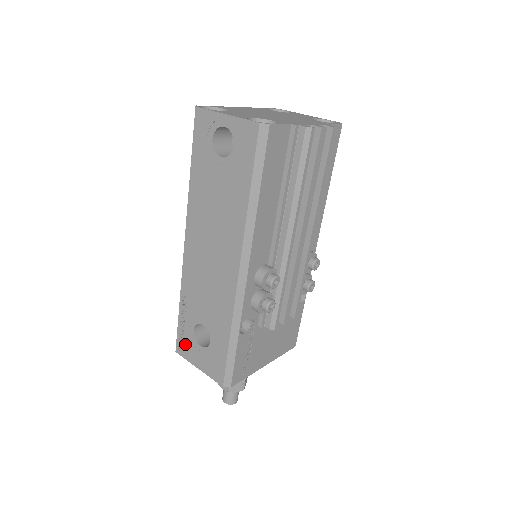
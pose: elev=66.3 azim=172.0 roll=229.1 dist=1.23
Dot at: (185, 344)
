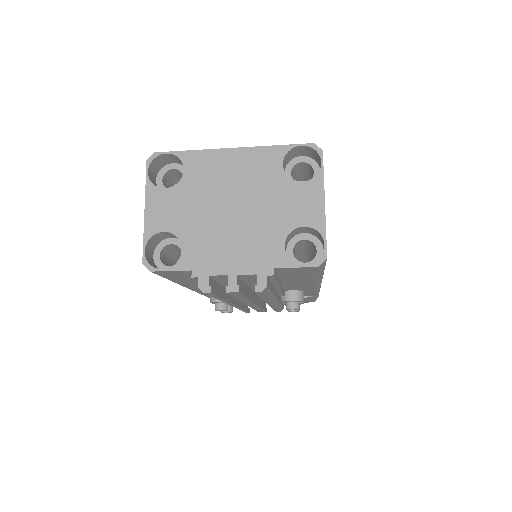
Dot at: occluded
